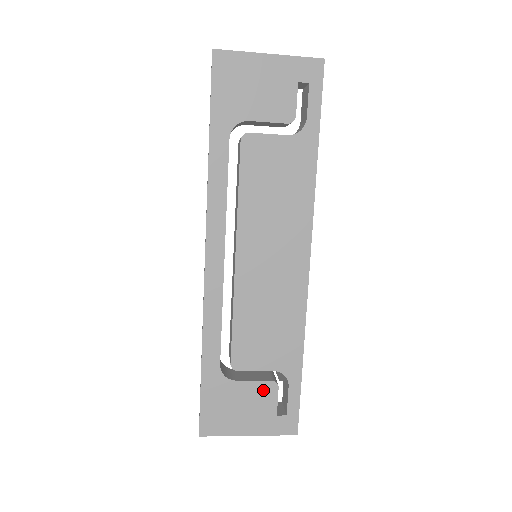
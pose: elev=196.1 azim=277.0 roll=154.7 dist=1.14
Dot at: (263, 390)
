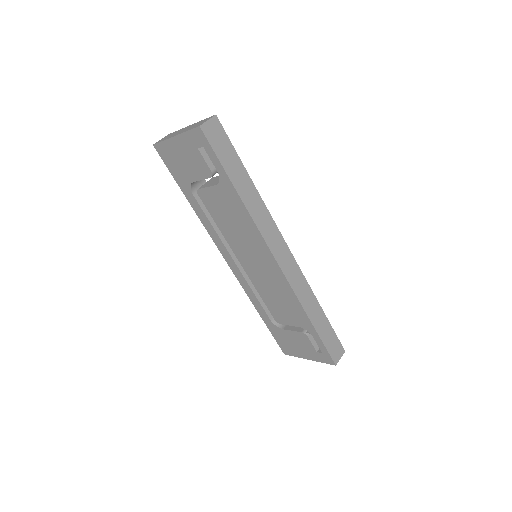
Dot at: (300, 337)
